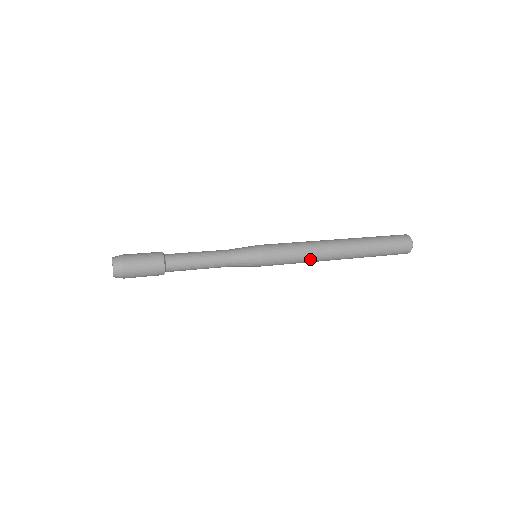
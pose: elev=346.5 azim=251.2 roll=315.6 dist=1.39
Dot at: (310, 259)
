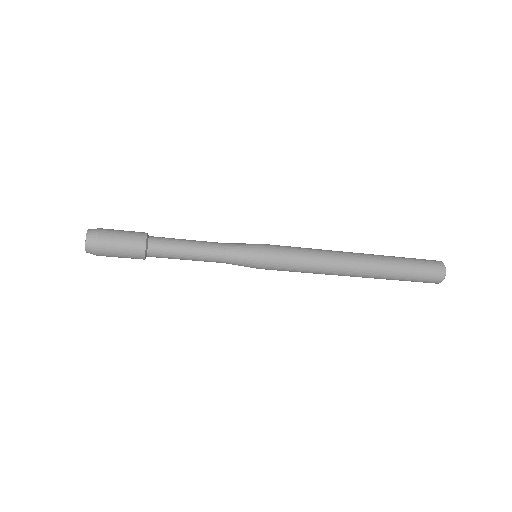
Dot at: (319, 271)
